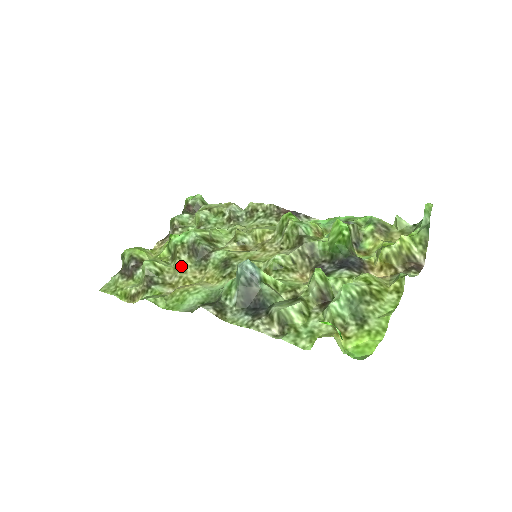
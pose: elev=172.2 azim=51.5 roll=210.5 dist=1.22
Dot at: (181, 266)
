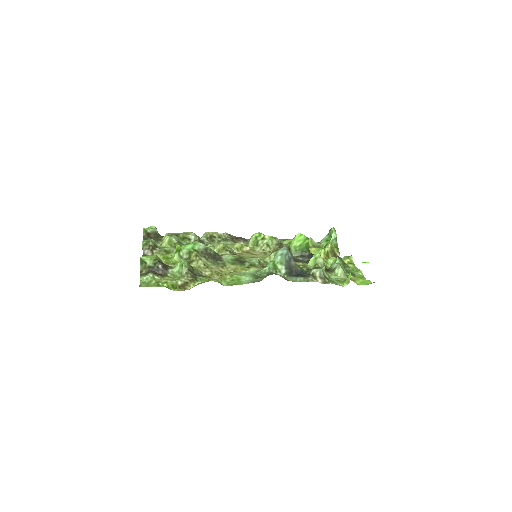
Dot at: (205, 265)
